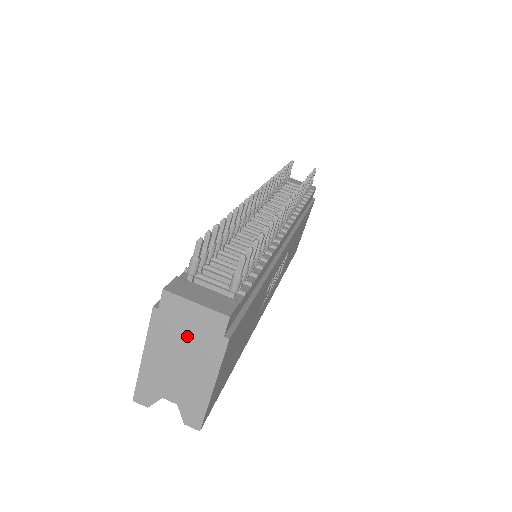
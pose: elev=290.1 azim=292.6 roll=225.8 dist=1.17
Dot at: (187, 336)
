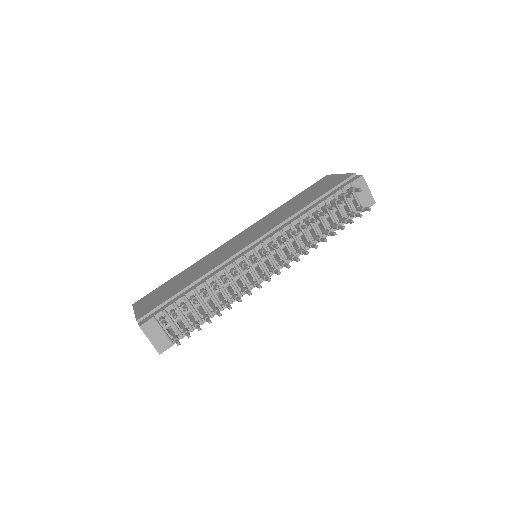
Dot at: occluded
